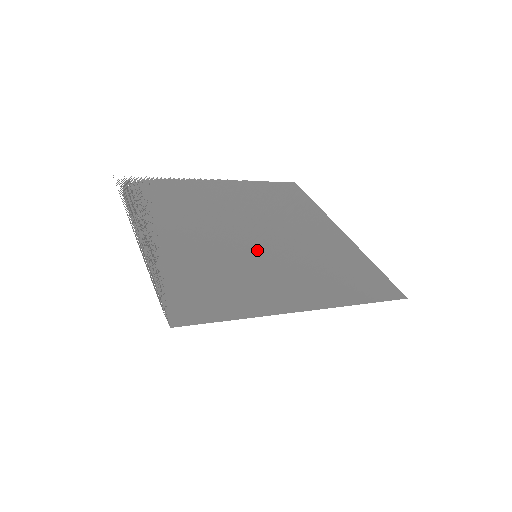
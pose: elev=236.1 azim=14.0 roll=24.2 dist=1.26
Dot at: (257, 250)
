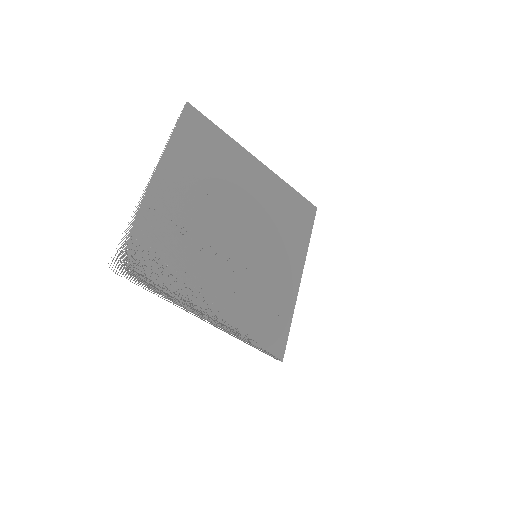
Dot at: (252, 249)
